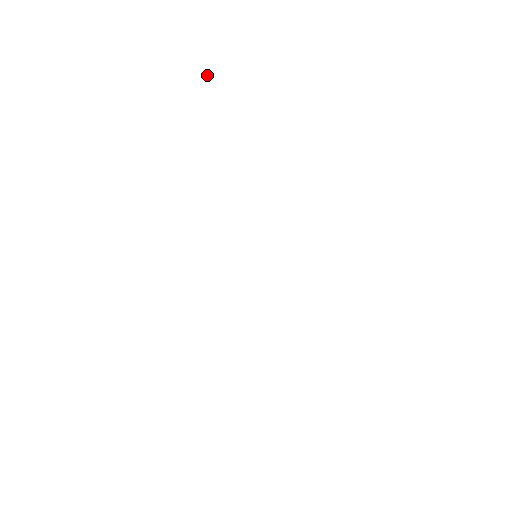
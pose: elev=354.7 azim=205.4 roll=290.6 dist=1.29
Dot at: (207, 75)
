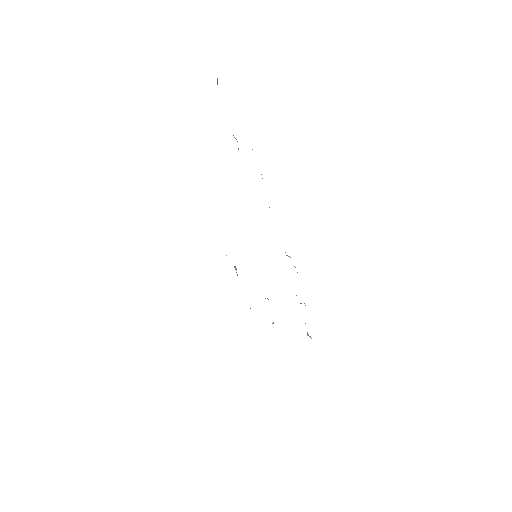
Dot at: occluded
